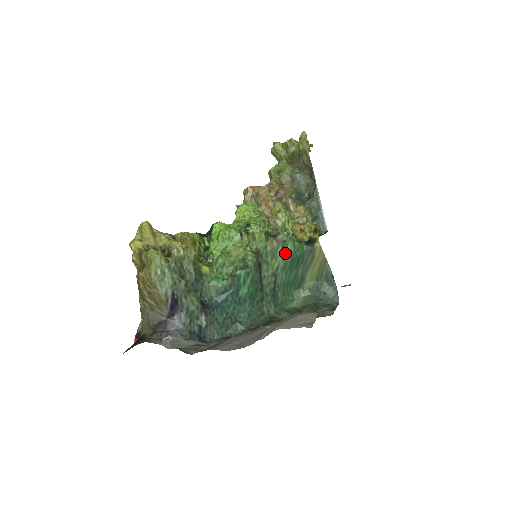
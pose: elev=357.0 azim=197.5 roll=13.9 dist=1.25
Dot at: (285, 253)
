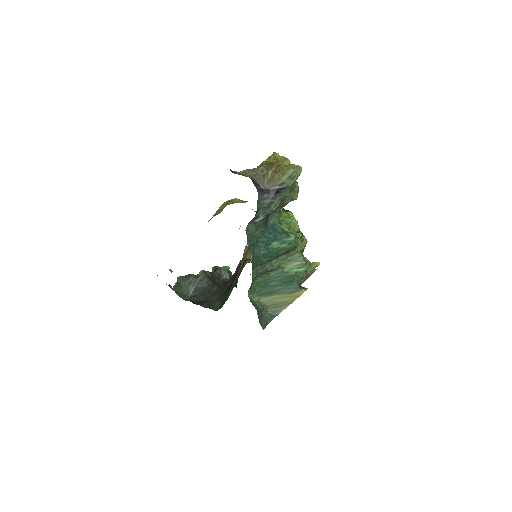
Dot at: (296, 268)
